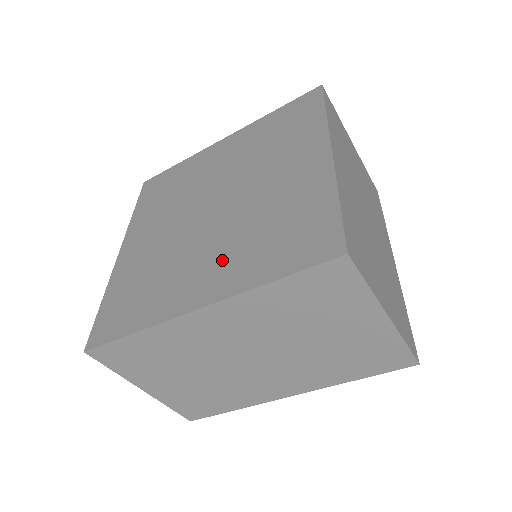
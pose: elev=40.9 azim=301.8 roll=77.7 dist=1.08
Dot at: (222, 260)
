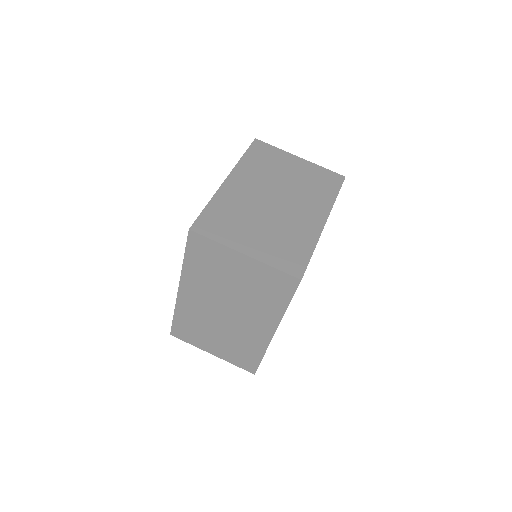
Dot at: occluded
